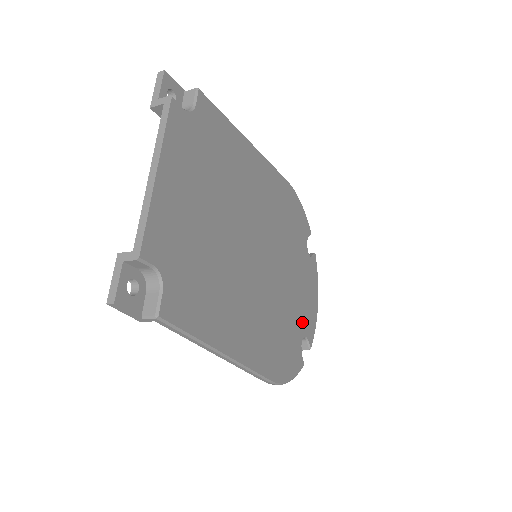
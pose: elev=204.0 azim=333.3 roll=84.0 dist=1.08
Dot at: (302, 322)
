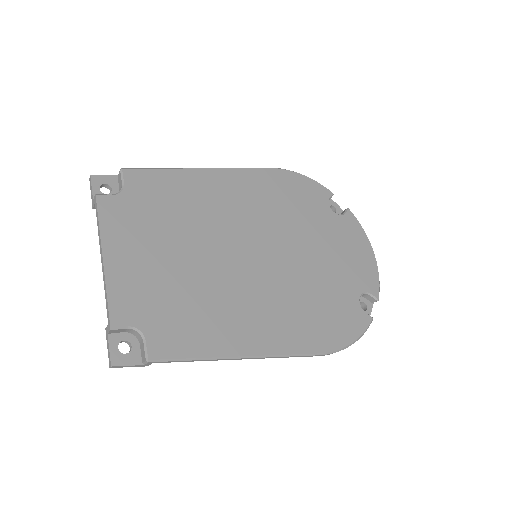
Dot at: (352, 281)
